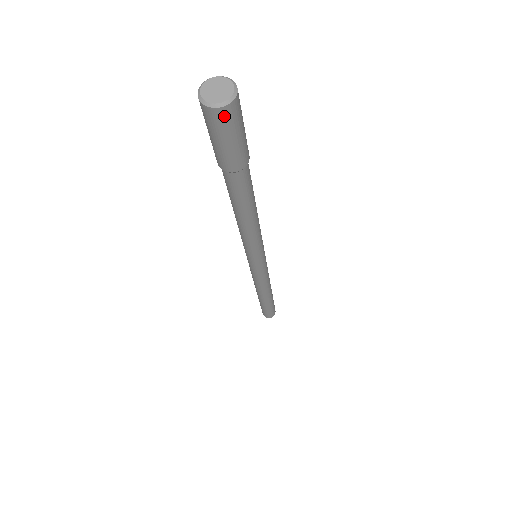
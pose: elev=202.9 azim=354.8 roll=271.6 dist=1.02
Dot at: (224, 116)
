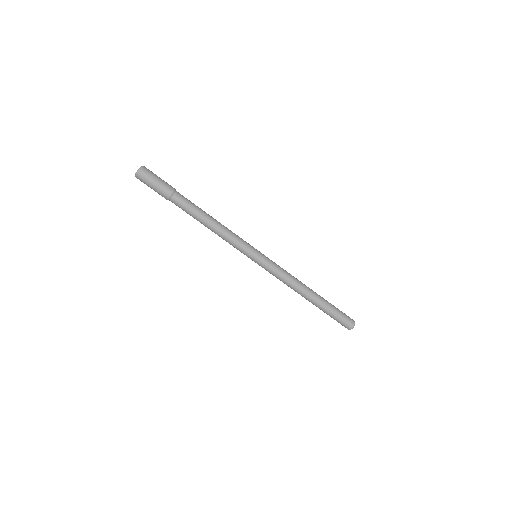
Dot at: (145, 170)
